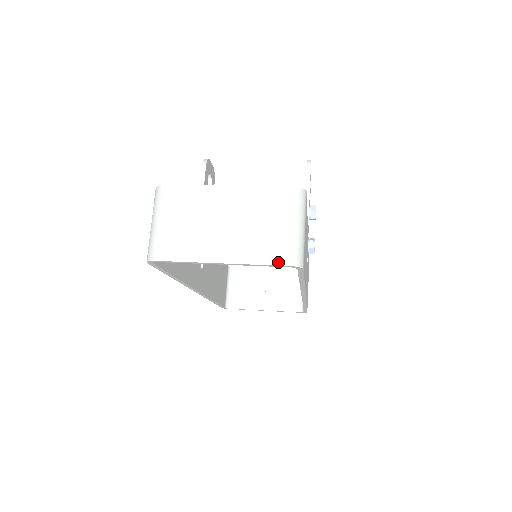
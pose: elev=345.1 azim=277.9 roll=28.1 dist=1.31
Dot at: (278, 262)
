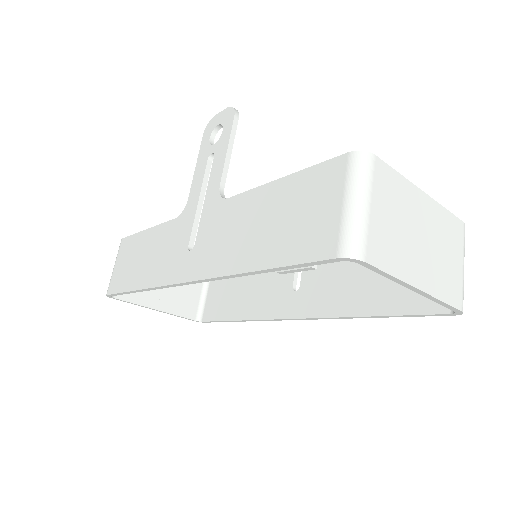
Dot at: (456, 304)
